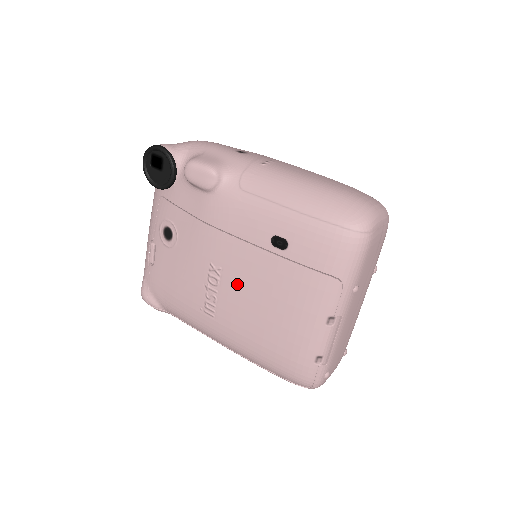
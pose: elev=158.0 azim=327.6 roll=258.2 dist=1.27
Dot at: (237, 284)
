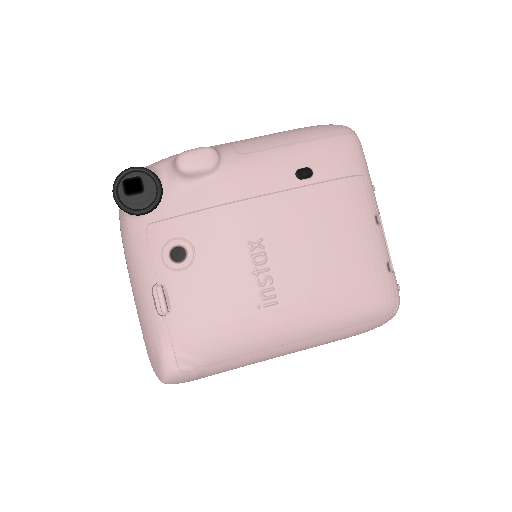
Dot at: (286, 242)
